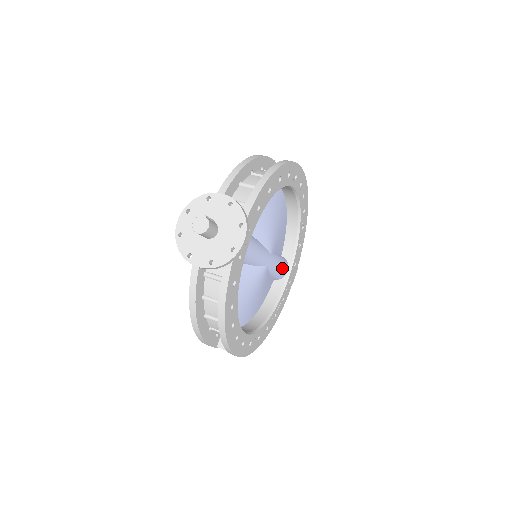
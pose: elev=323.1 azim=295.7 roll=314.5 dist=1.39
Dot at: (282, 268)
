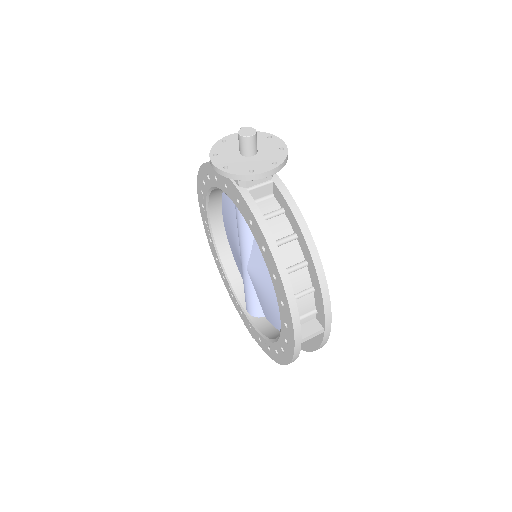
Dot at: occluded
